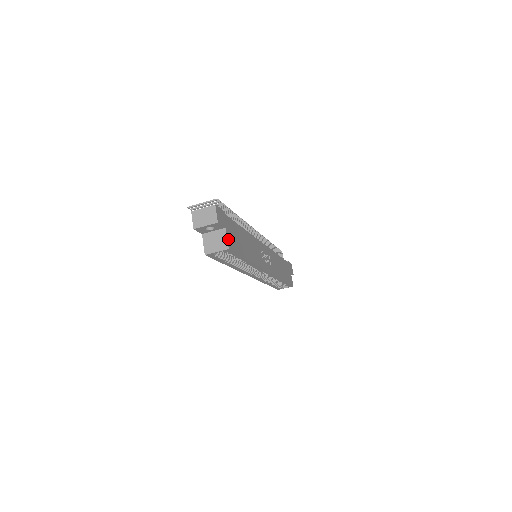
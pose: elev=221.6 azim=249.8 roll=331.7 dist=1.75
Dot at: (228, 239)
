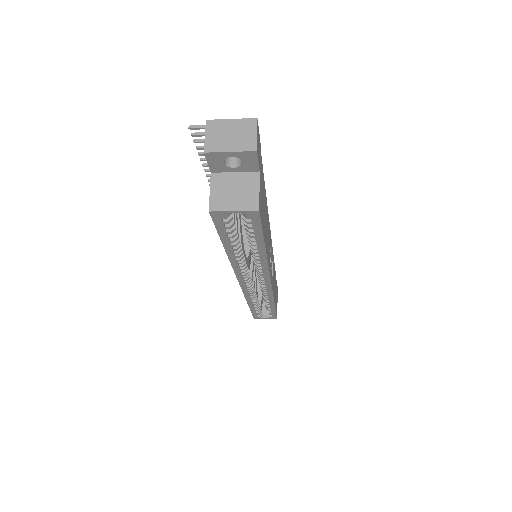
Dot at: (259, 193)
